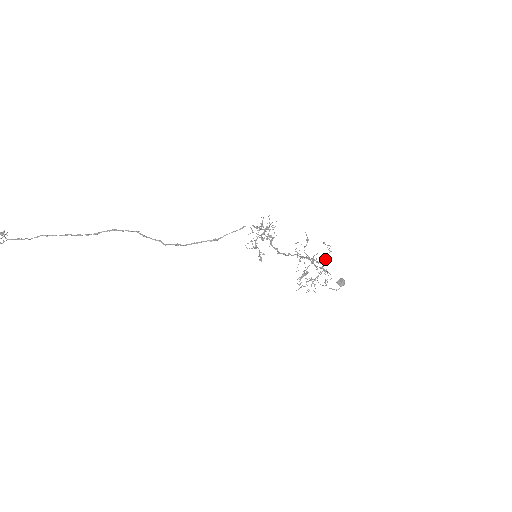
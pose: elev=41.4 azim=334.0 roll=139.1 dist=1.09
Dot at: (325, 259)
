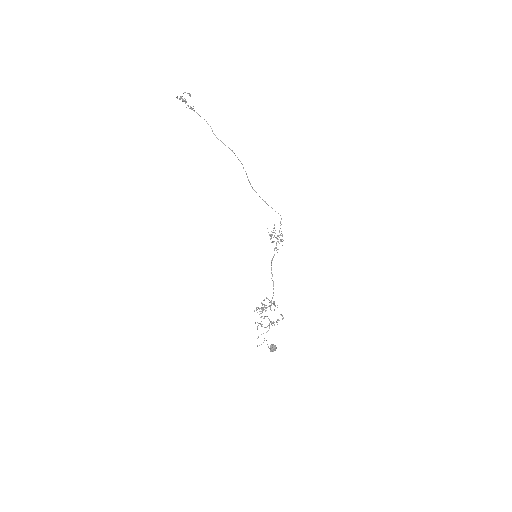
Dot at: (276, 321)
